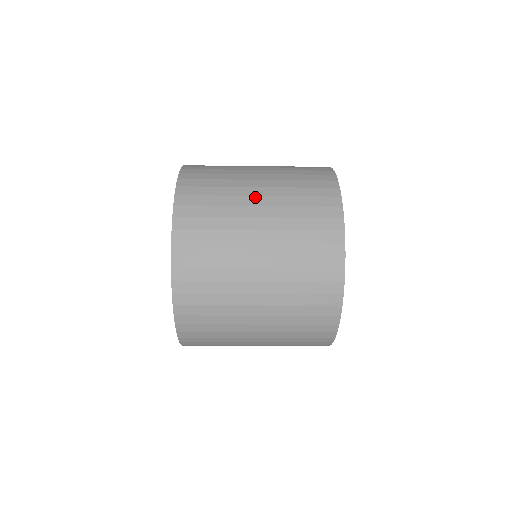
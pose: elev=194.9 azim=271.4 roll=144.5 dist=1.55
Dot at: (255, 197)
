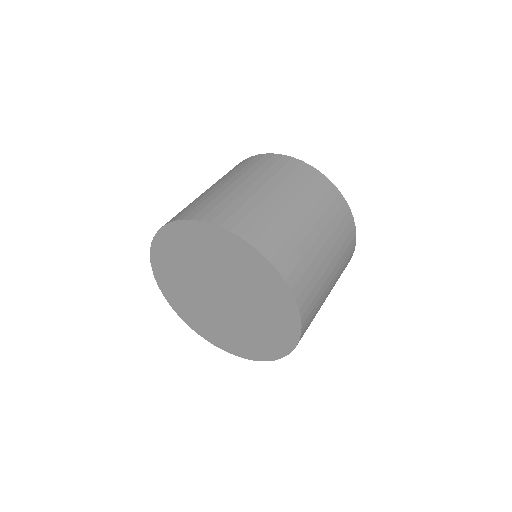
Dot at: (327, 257)
